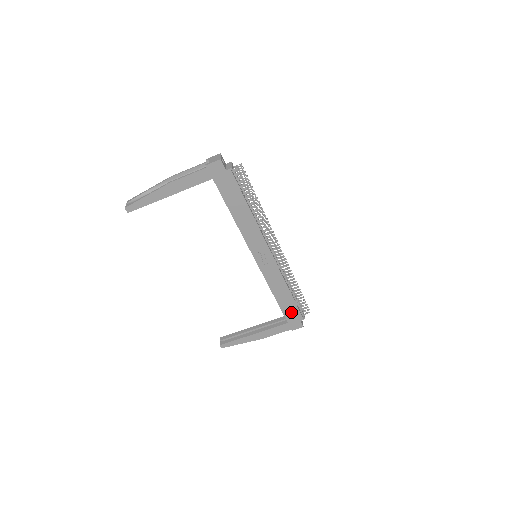
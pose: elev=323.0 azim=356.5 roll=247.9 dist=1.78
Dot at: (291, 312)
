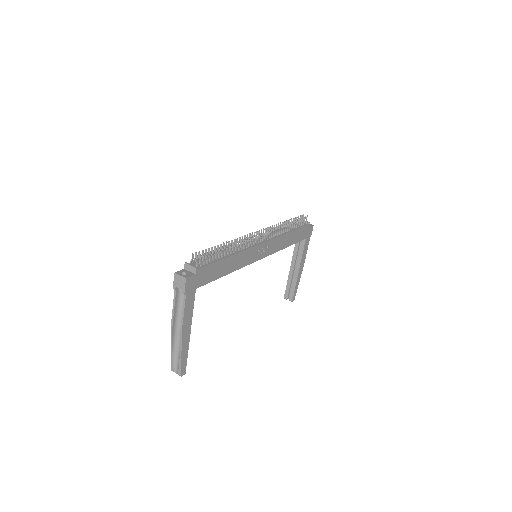
Dot at: (301, 234)
